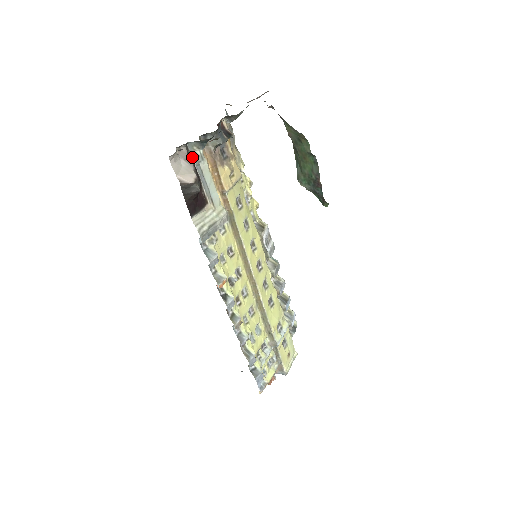
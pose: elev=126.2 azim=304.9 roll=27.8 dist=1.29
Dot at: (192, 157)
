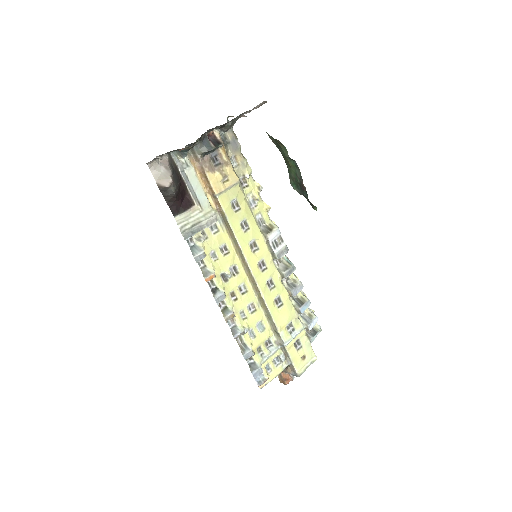
Dot at: (176, 164)
